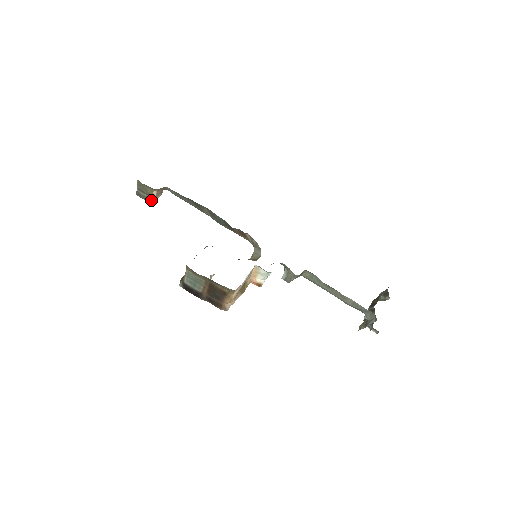
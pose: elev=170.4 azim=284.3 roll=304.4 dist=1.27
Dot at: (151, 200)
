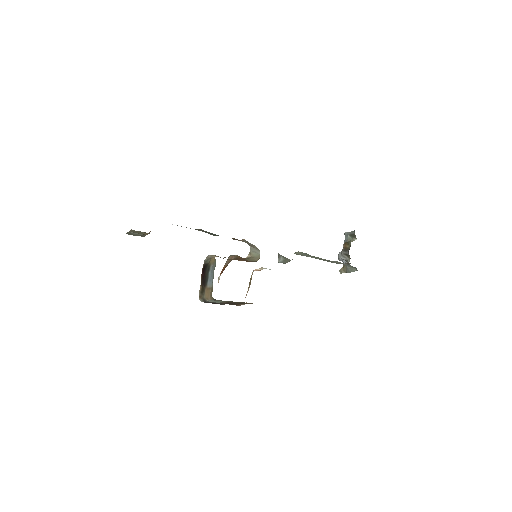
Dot at: (144, 236)
